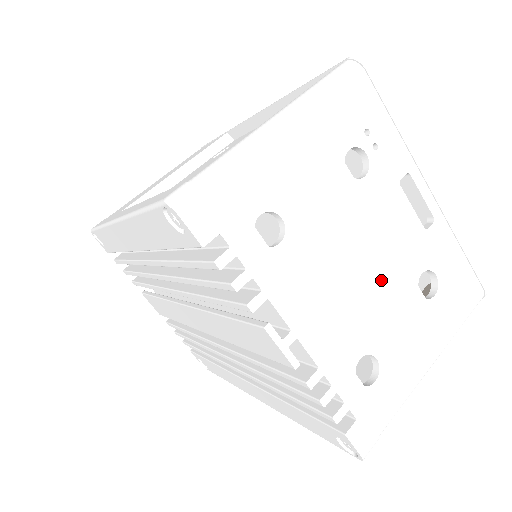
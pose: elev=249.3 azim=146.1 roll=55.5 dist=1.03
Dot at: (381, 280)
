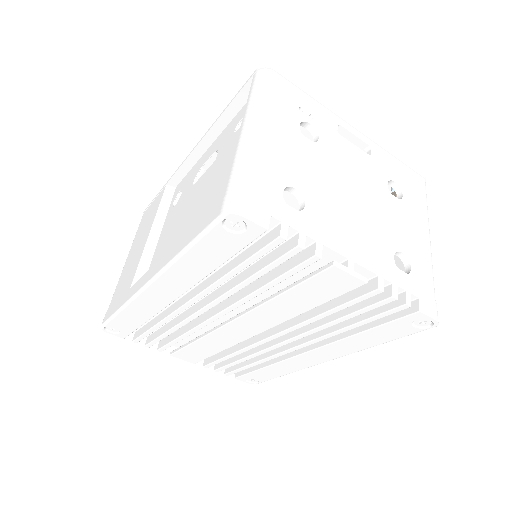
Dot at: (370, 200)
